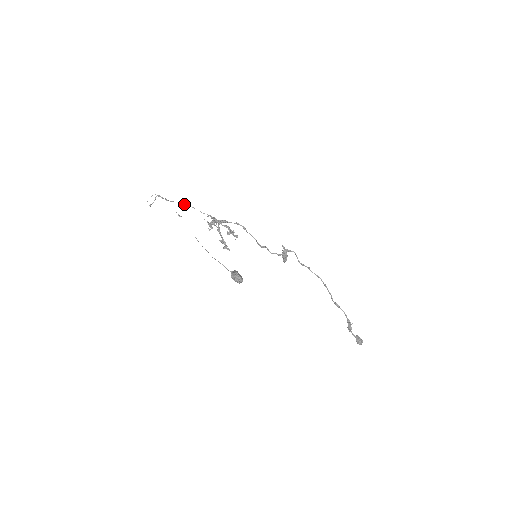
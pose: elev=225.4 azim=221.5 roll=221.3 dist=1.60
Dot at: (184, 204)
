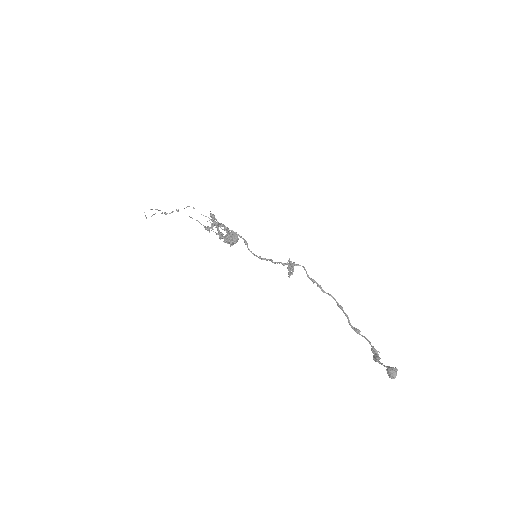
Dot at: occluded
